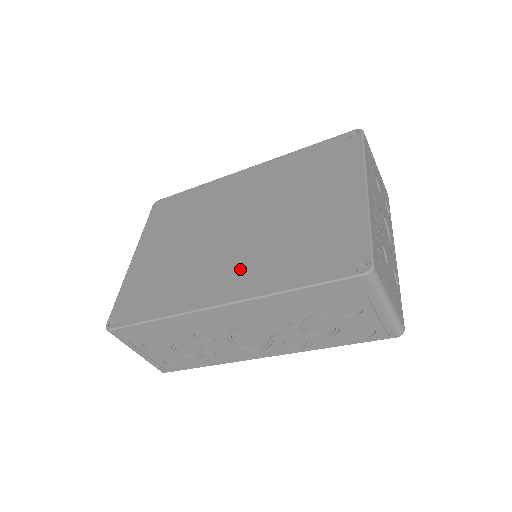
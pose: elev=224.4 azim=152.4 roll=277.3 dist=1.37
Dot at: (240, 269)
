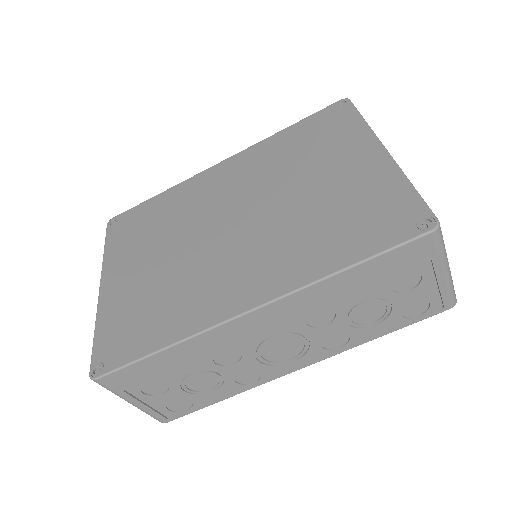
Dot at: (262, 264)
